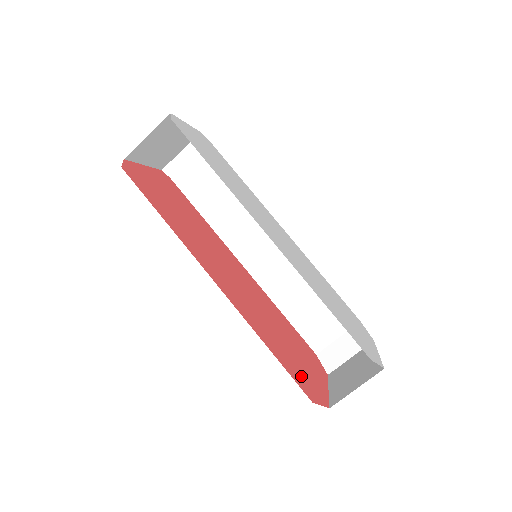
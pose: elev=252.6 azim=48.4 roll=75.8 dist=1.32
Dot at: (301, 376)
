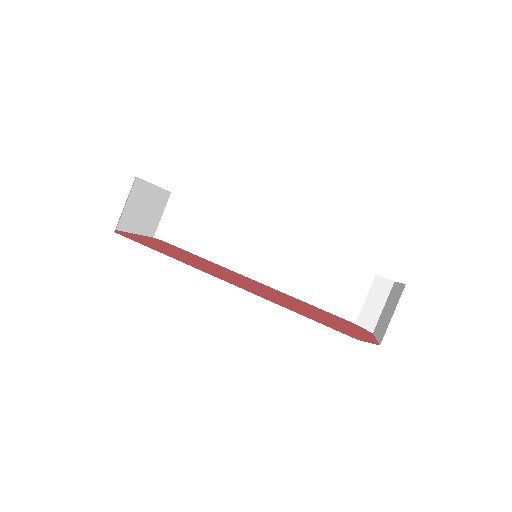
Dot at: (340, 329)
